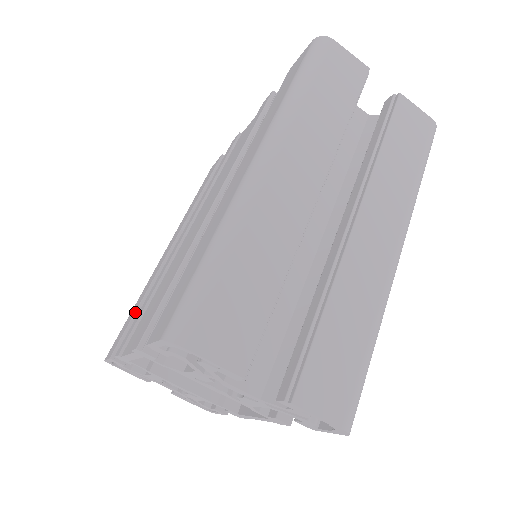
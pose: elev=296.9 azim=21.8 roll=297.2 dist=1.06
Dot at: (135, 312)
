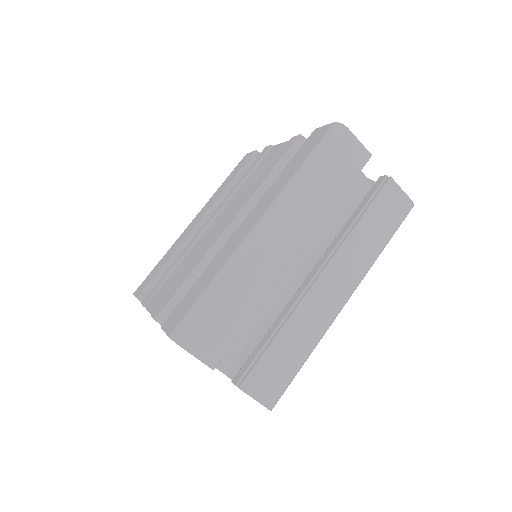
Dot at: (161, 269)
